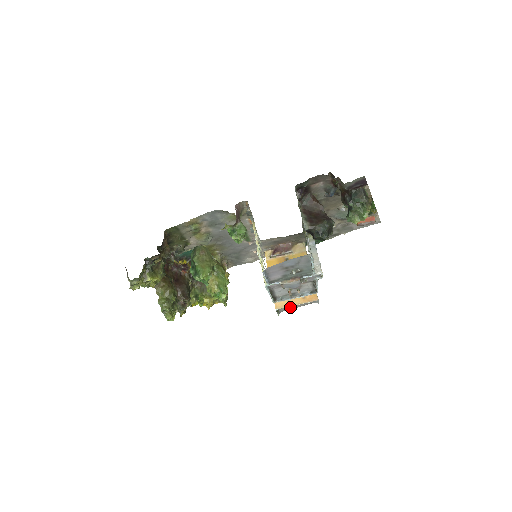
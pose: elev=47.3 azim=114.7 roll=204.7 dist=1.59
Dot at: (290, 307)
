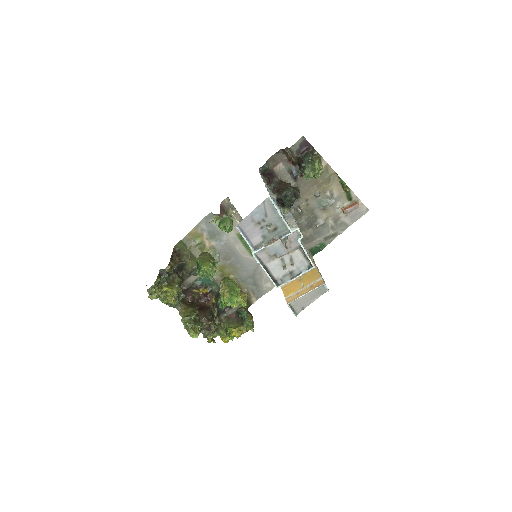
Dot at: (303, 302)
